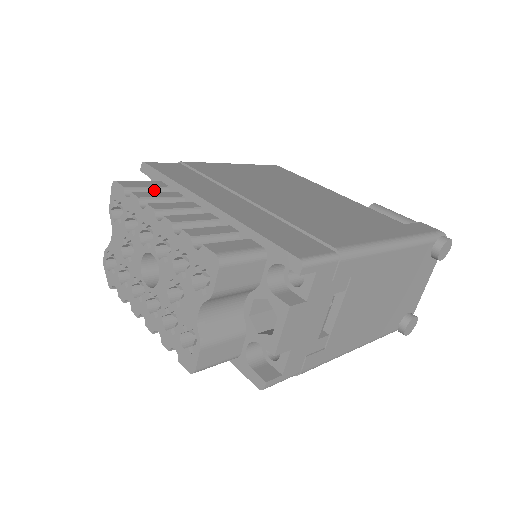
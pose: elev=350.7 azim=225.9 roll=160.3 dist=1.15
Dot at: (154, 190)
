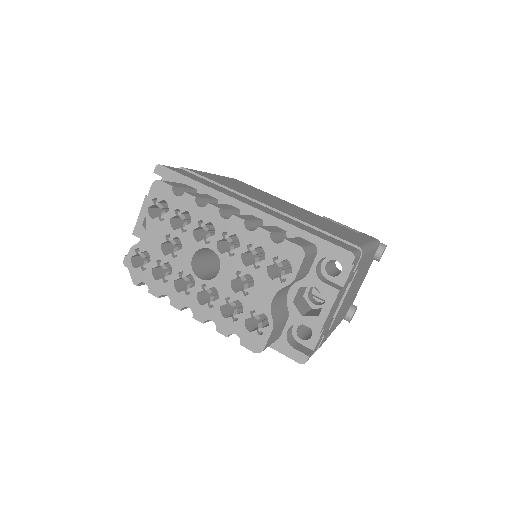
Dot at: occluded
